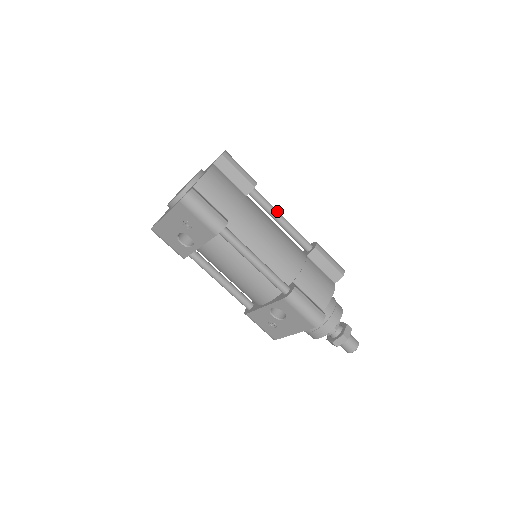
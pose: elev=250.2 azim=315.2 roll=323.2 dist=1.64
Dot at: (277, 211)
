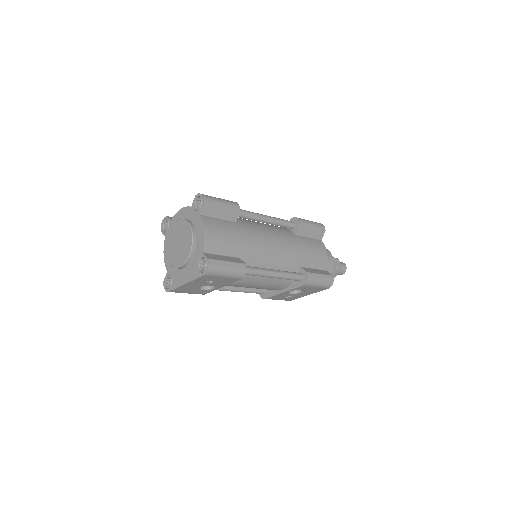
Dot at: (261, 215)
